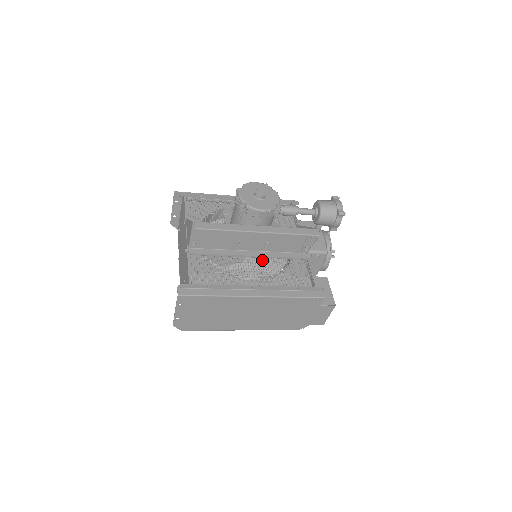
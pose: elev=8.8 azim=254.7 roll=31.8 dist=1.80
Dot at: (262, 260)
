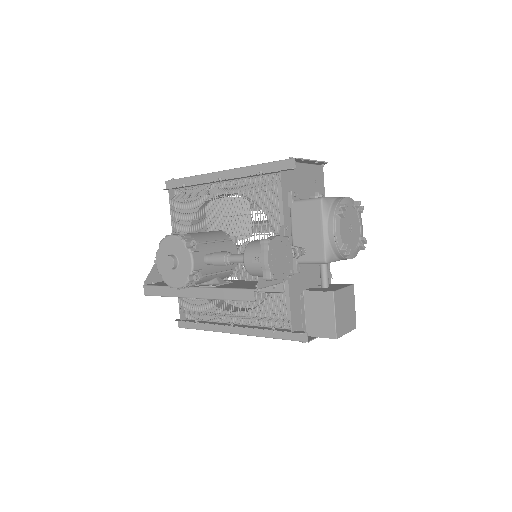
Dot at: occluded
